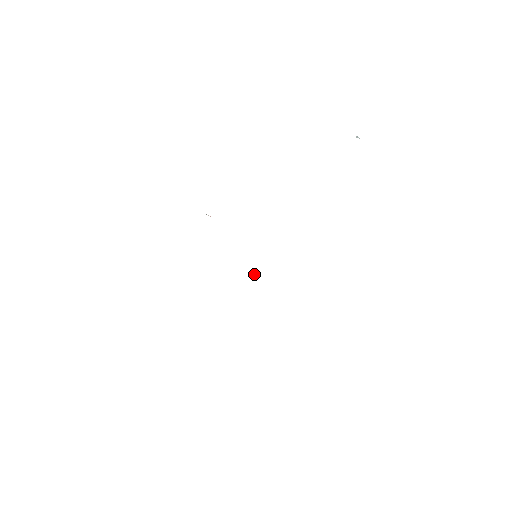
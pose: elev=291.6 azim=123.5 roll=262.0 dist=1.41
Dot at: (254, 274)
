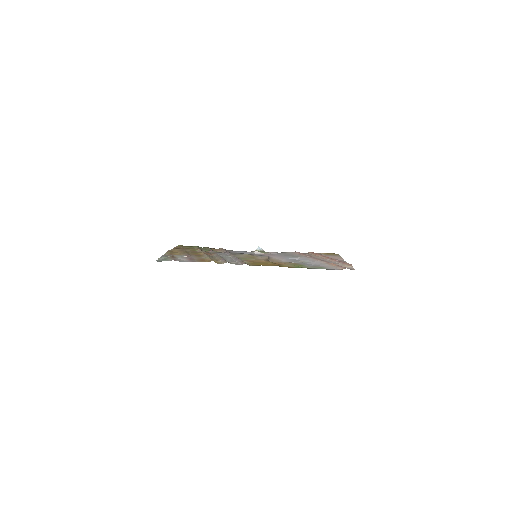
Dot at: (257, 248)
